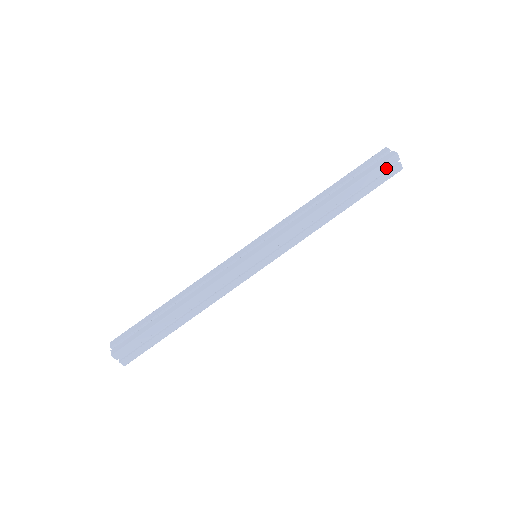
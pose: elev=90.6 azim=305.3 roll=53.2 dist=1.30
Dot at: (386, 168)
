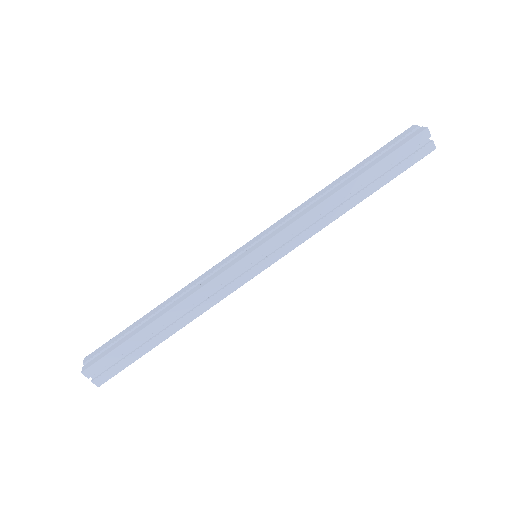
Dot at: (414, 147)
